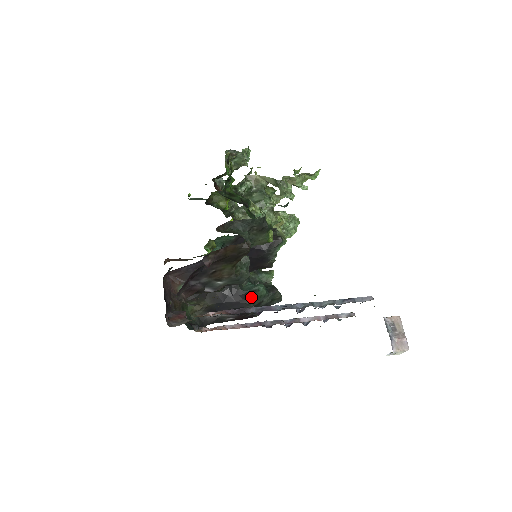
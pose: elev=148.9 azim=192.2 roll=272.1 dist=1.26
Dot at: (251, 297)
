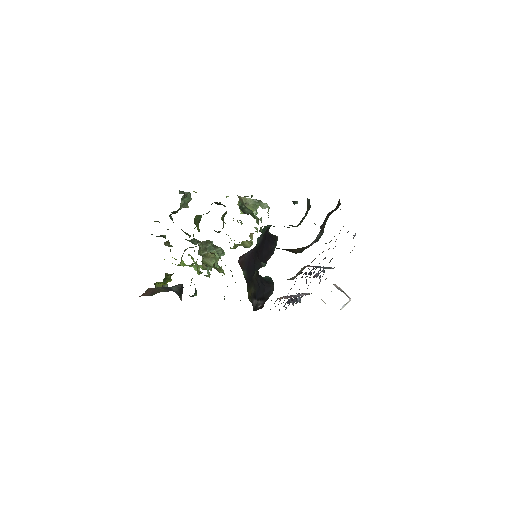
Dot at: (272, 282)
